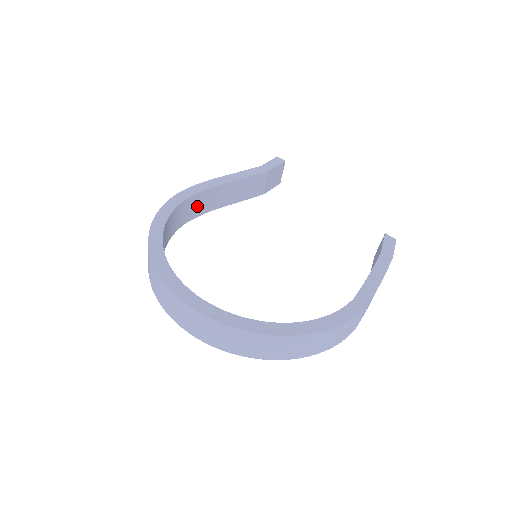
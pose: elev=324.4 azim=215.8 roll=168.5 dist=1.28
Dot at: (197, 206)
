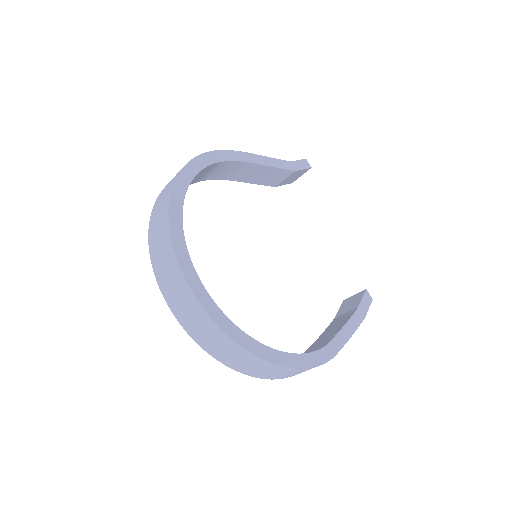
Dot at: (219, 171)
